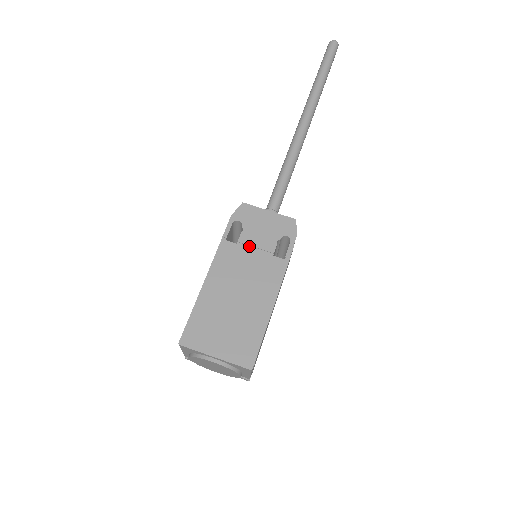
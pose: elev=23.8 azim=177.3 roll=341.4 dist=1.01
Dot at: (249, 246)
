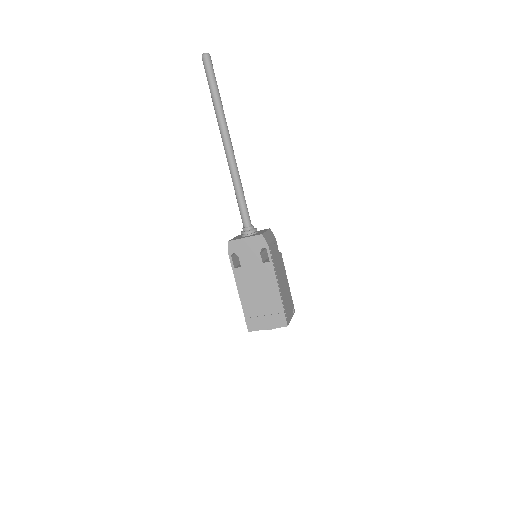
Dot at: (248, 265)
